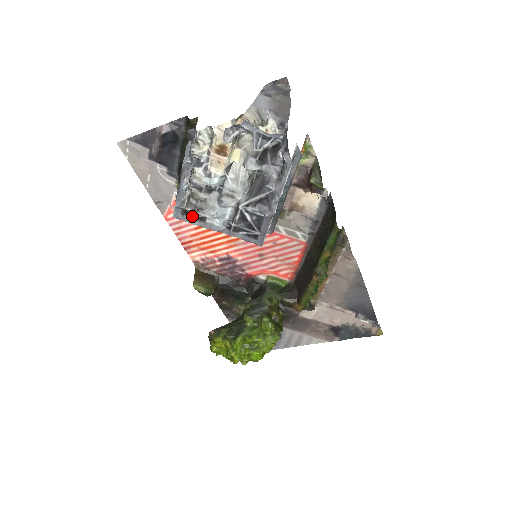
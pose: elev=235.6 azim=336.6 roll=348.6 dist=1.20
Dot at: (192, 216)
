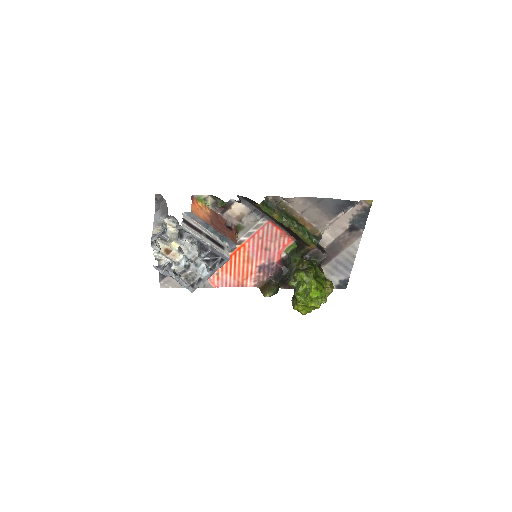
Dot at: (196, 284)
